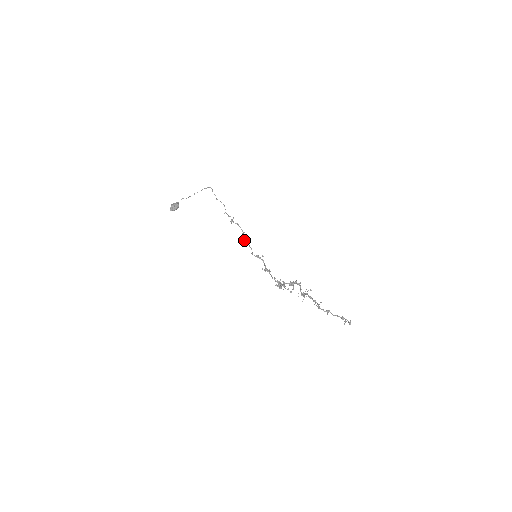
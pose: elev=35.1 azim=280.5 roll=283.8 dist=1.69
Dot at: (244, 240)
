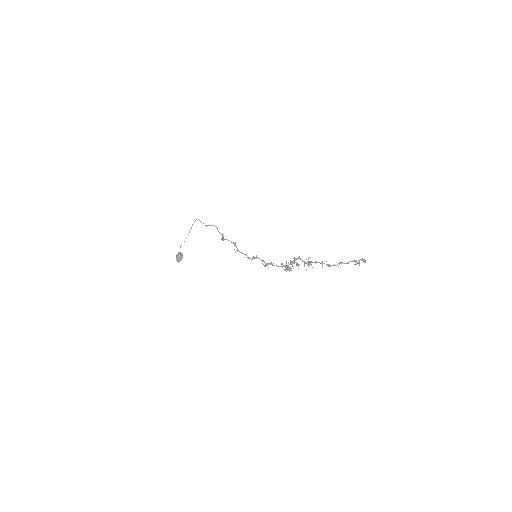
Dot at: (237, 250)
